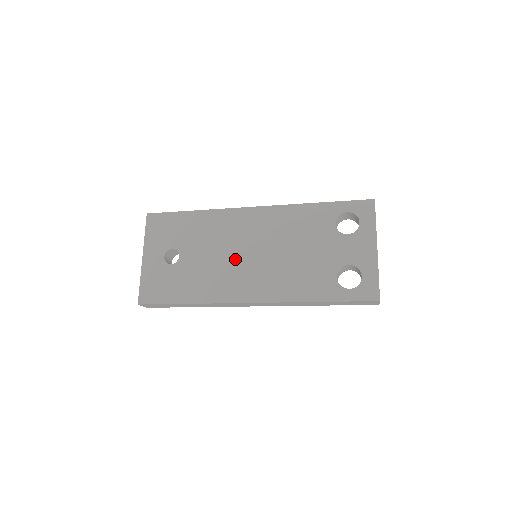
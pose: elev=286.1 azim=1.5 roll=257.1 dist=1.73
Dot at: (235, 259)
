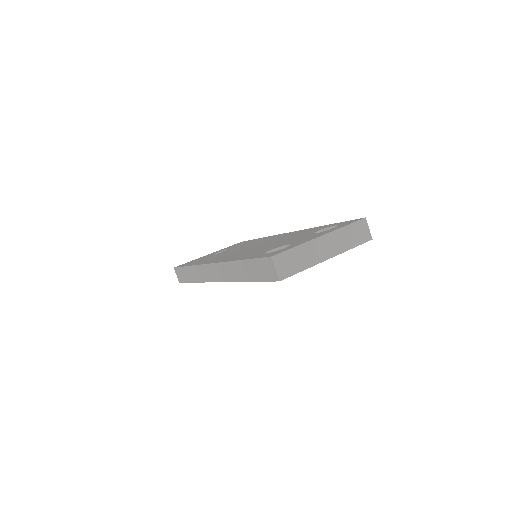
Dot at: occluded
